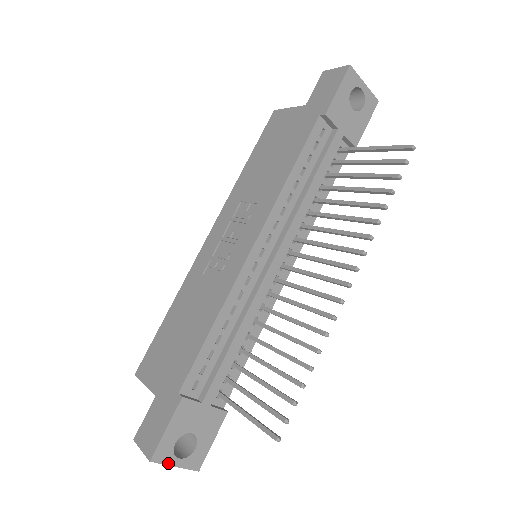
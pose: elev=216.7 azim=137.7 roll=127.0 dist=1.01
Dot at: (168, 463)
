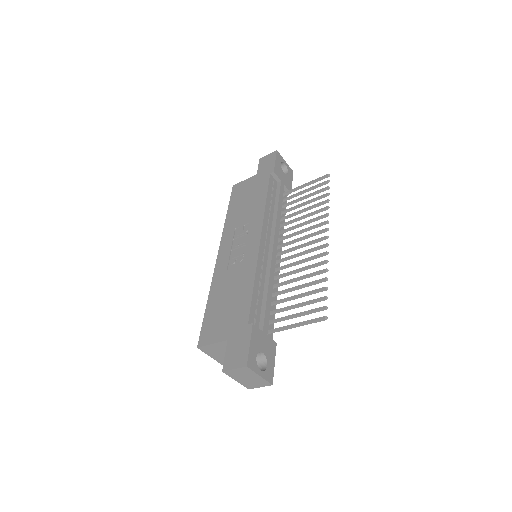
Dot at: (256, 372)
